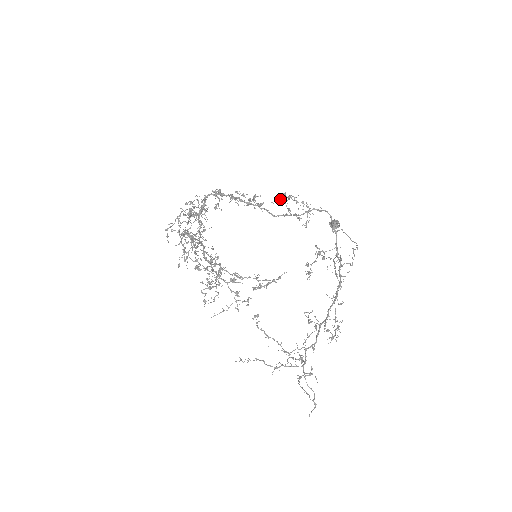
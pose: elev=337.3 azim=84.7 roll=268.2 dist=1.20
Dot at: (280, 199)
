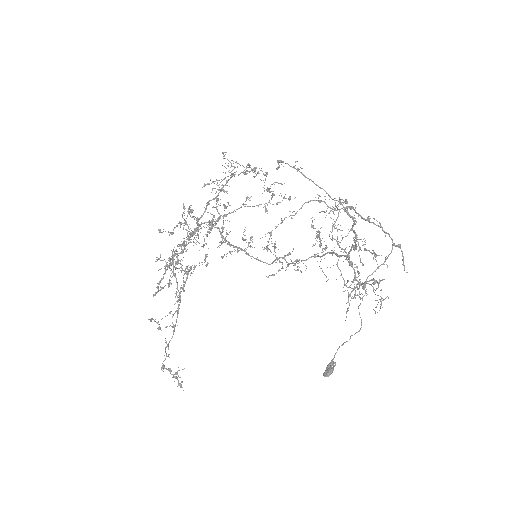
Dot at: (267, 246)
